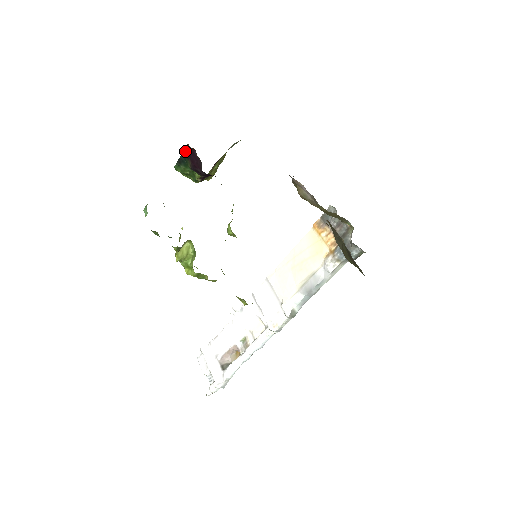
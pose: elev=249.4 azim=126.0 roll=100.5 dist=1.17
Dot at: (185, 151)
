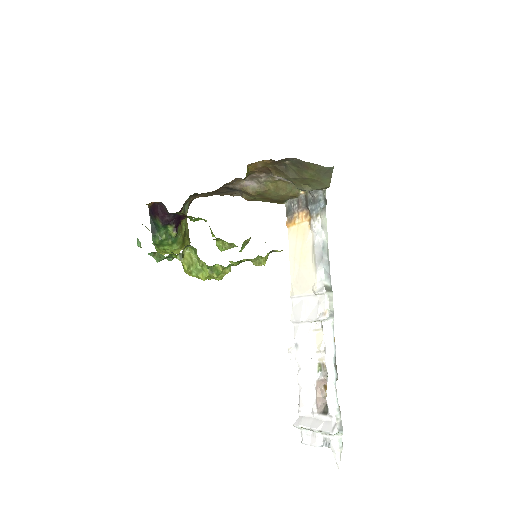
Dot at: (151, 216)
